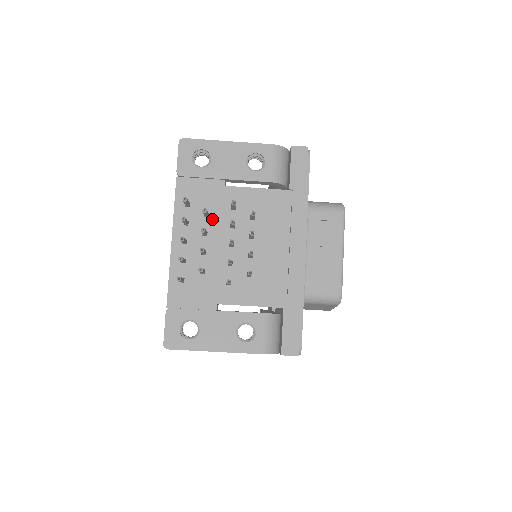
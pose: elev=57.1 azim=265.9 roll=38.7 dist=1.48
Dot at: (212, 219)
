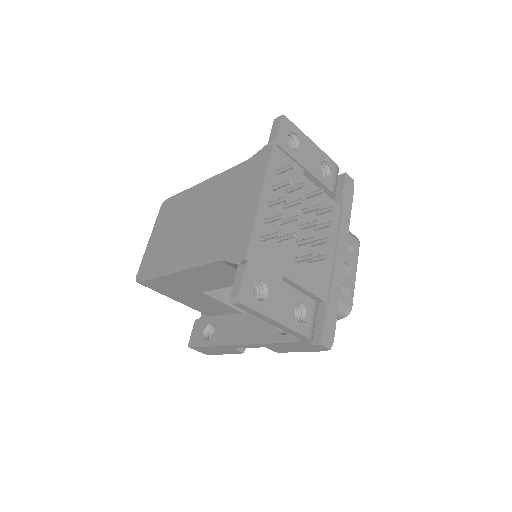
Dot at: (291, 197)
